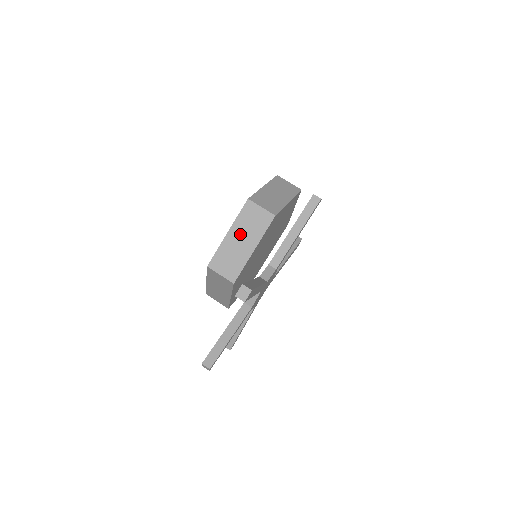
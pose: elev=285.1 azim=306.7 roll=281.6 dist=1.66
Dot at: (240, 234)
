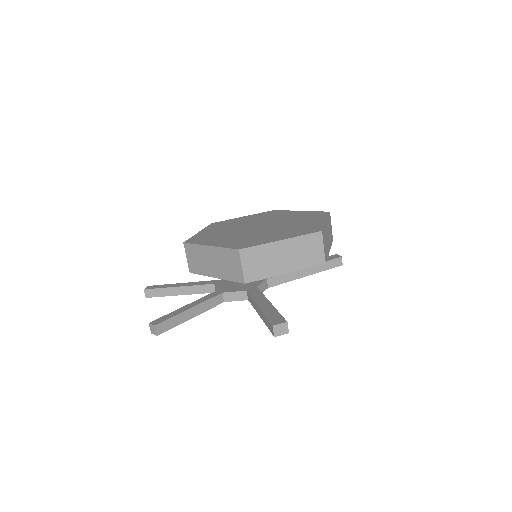
Dot at: (289, 251)
